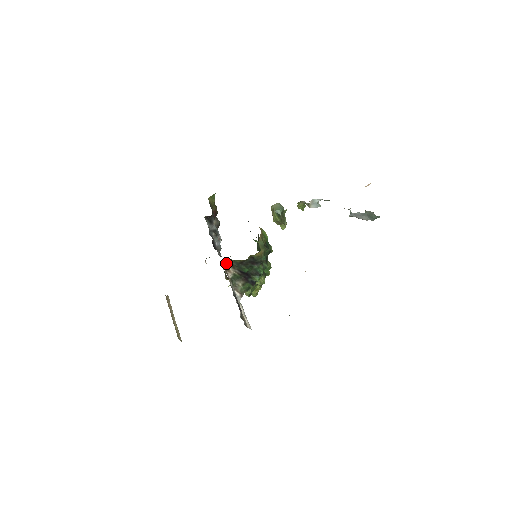
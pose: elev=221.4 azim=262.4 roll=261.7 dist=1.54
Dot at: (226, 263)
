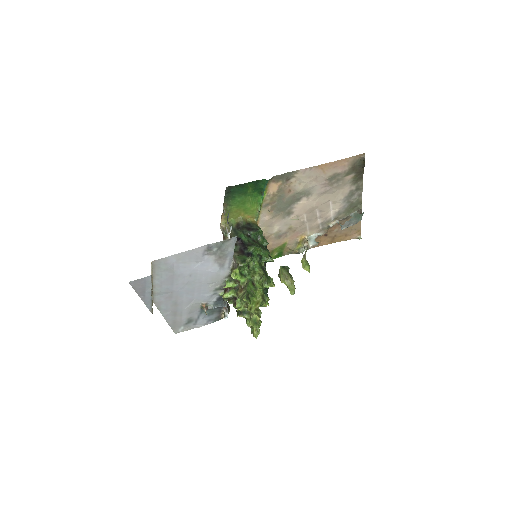
Dot at: (224, 233)
